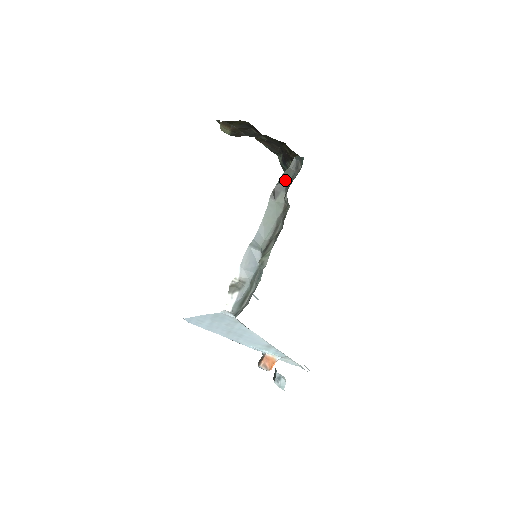
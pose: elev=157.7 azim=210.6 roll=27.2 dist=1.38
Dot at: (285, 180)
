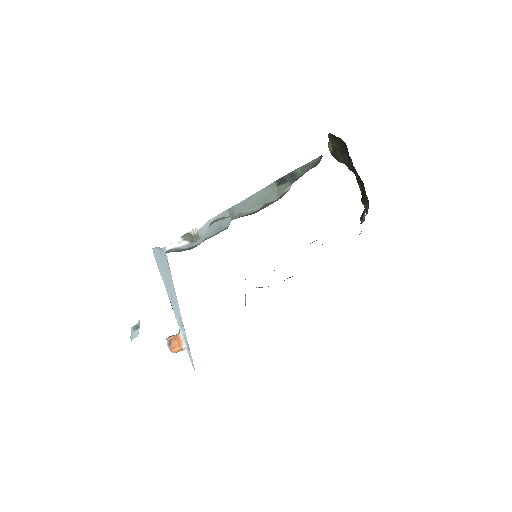
Dot at: (299, 174)
